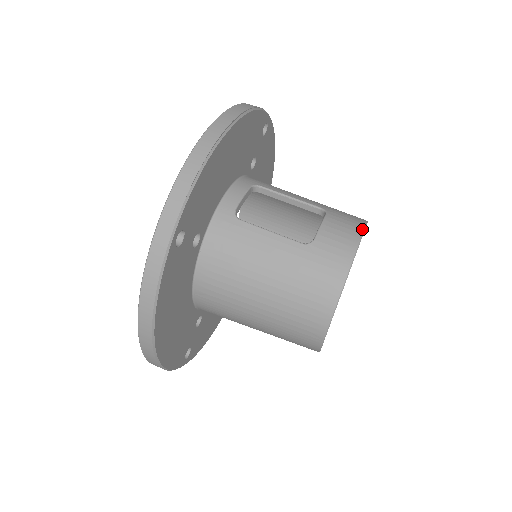
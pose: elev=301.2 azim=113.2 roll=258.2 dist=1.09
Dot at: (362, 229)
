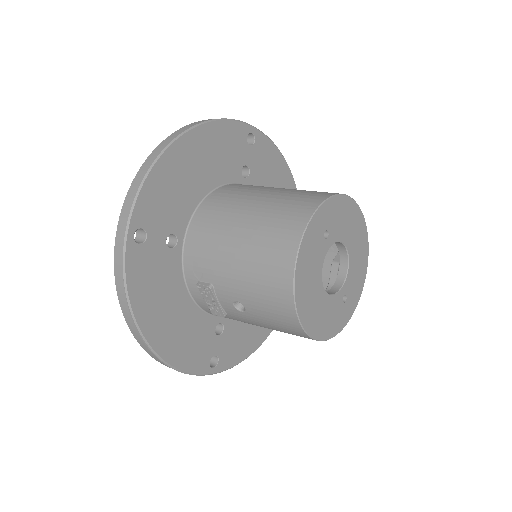
Dot at: (366, 235)
